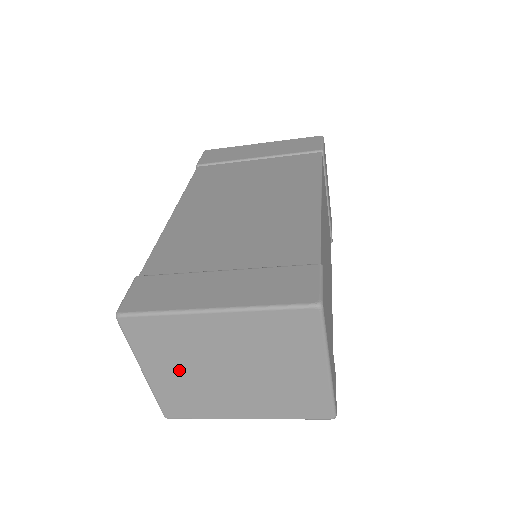
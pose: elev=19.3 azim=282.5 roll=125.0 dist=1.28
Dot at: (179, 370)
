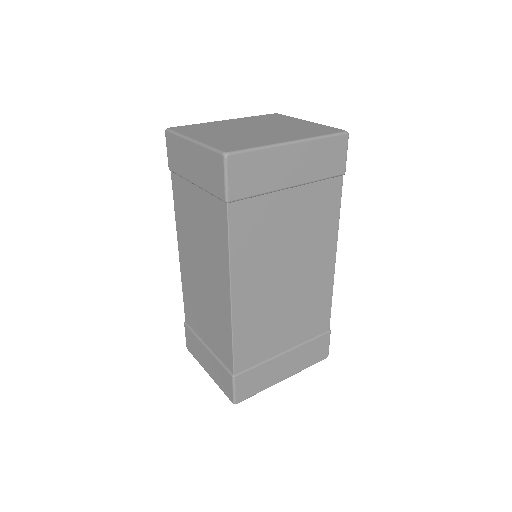
Dot at: occluded
